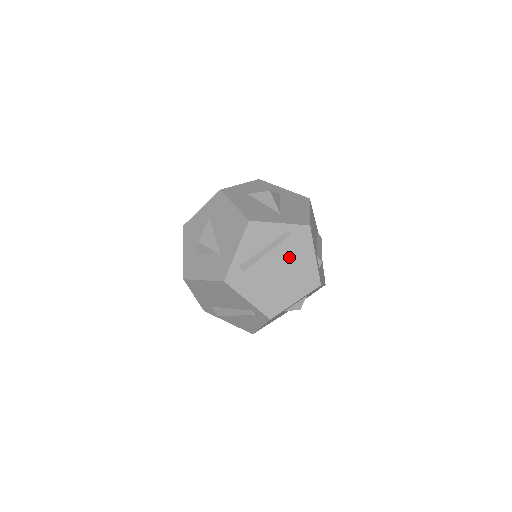
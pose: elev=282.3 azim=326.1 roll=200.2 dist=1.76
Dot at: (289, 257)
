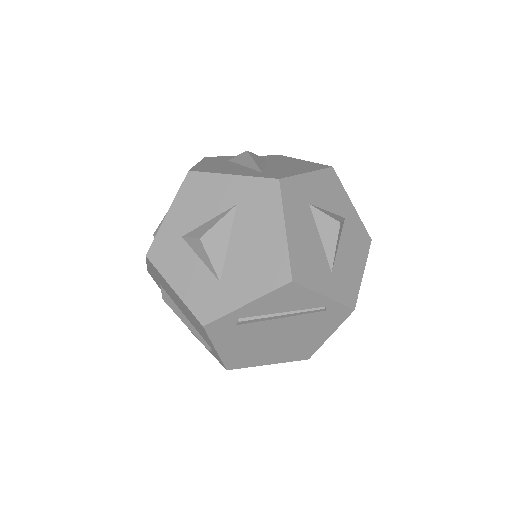
Dot at: (301, 328)
